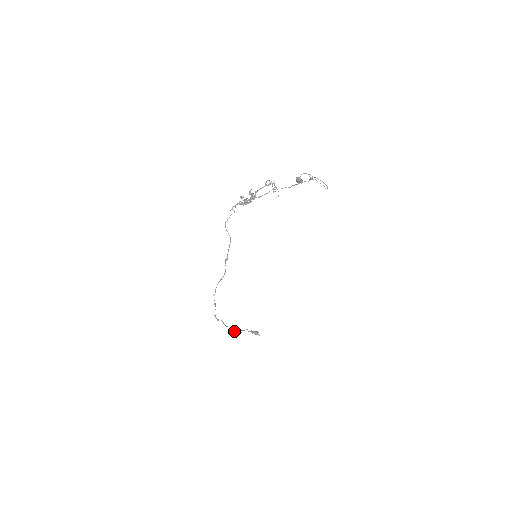
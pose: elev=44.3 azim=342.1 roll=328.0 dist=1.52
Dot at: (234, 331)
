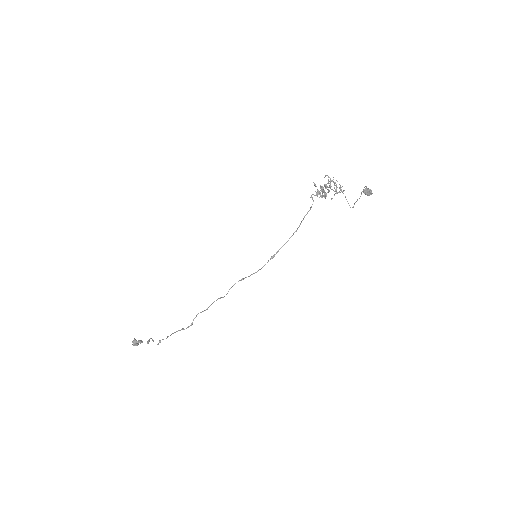
Dot at: (160, 342)
